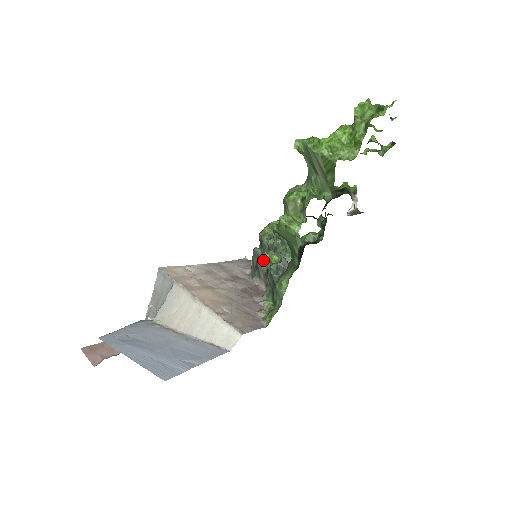
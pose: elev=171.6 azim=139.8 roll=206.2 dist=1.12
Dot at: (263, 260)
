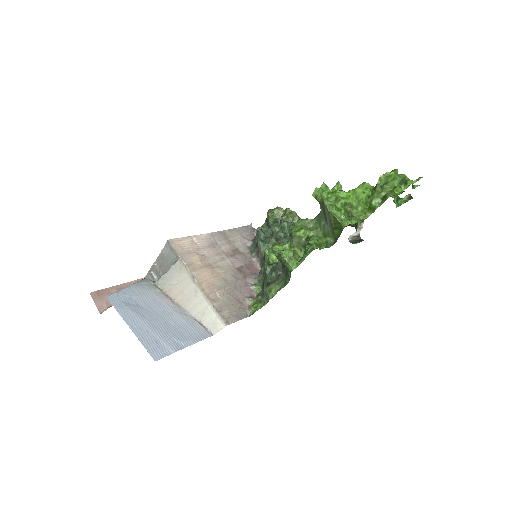
Dot at: (264, 245)
